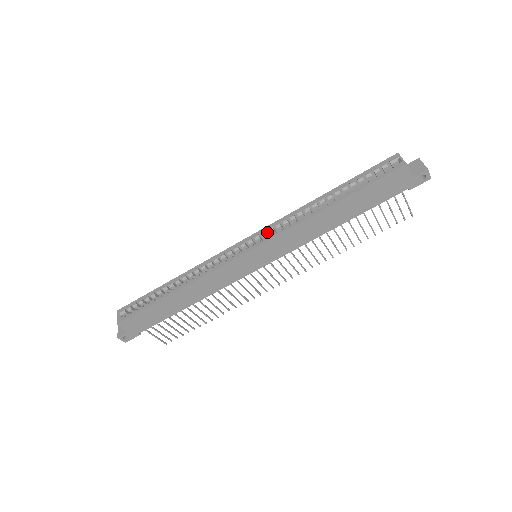
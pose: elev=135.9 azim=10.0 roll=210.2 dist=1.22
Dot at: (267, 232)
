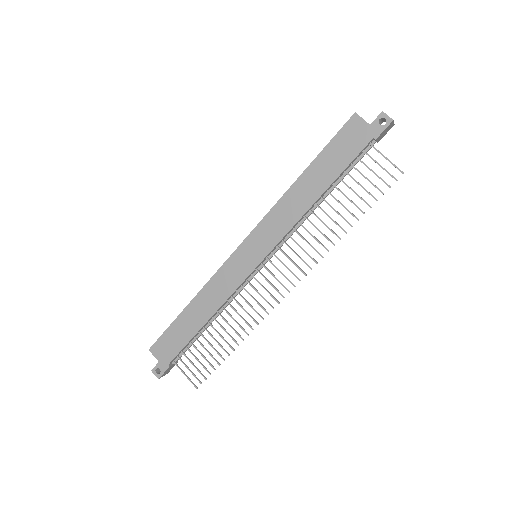
Dot at: occluded
